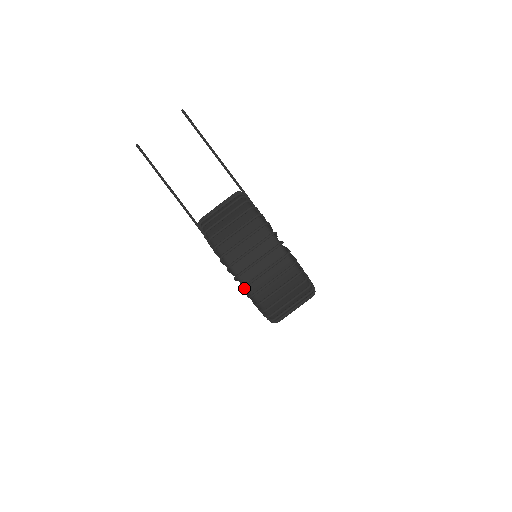
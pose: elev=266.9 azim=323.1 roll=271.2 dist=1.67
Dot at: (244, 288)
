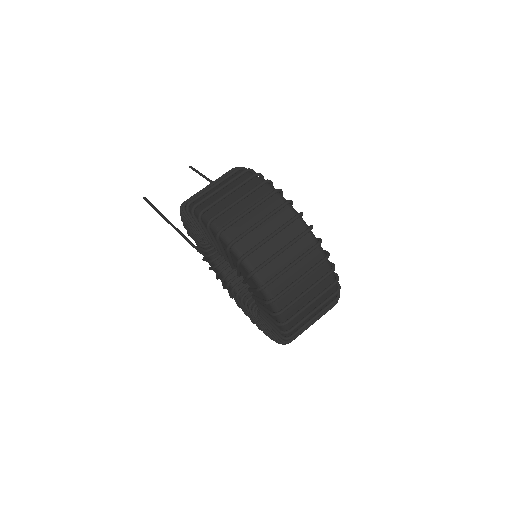
Dot at: (211, 228)
